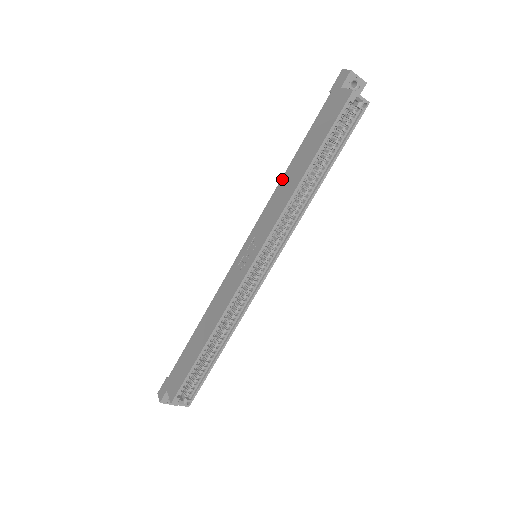
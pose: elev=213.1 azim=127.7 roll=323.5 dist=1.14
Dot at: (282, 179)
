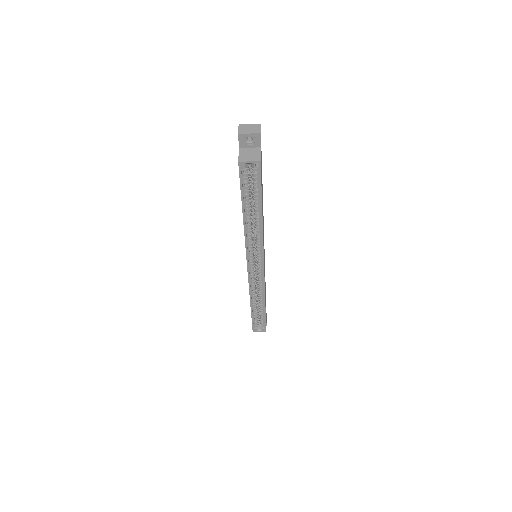
Dot at: occluded
